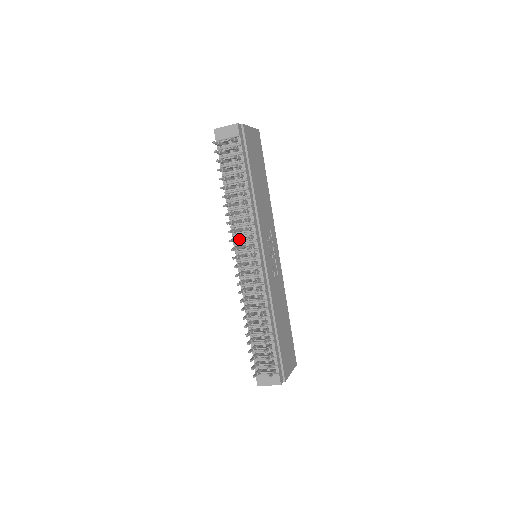
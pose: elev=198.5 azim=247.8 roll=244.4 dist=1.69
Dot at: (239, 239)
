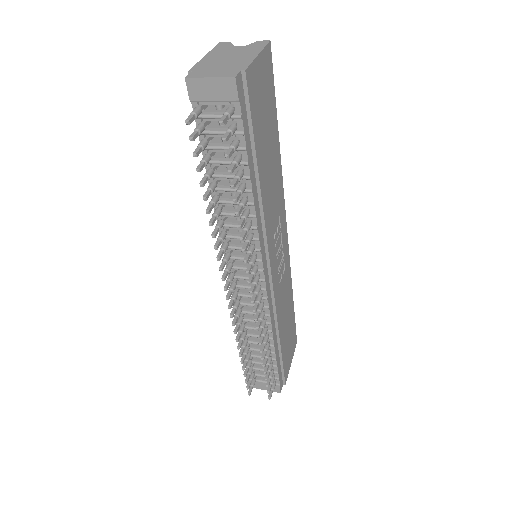
Dot at: (232, 249)
